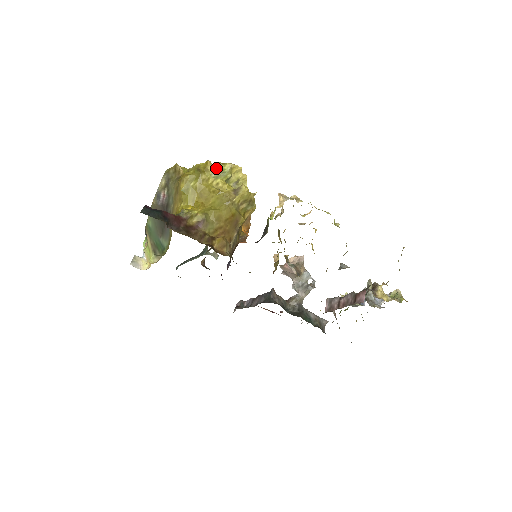
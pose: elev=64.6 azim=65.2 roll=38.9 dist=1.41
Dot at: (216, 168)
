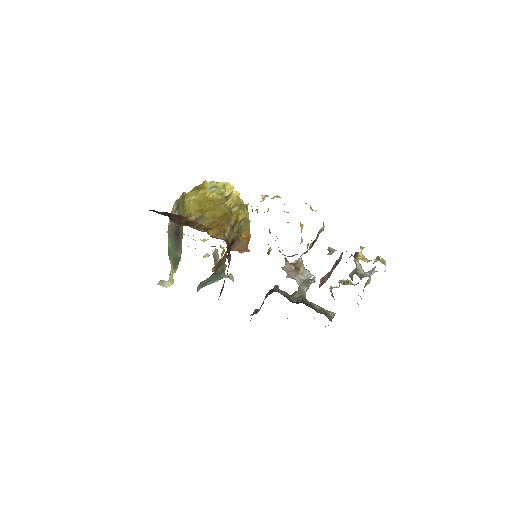
Dot at: (211, 185)
